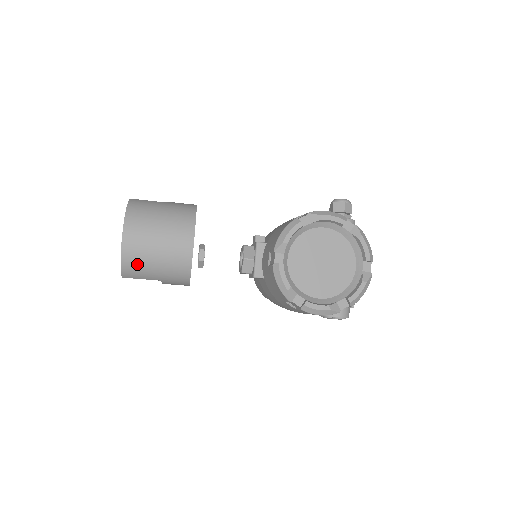
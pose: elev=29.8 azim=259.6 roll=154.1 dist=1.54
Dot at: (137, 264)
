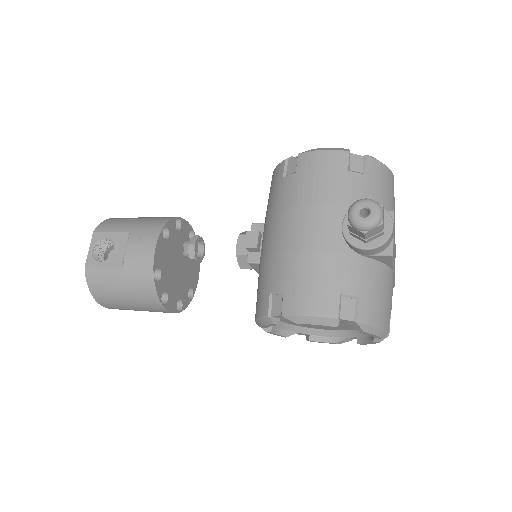
Dot at: occluded
